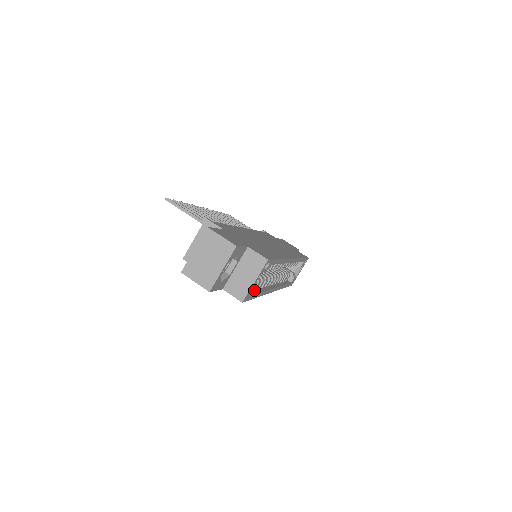
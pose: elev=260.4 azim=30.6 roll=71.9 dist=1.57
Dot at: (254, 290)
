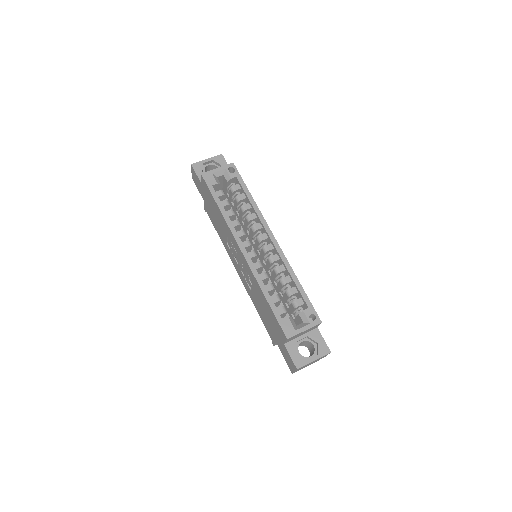
Dot at: (215, 183)
